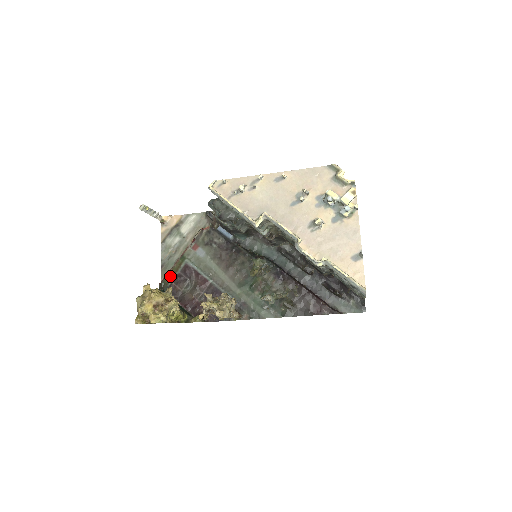
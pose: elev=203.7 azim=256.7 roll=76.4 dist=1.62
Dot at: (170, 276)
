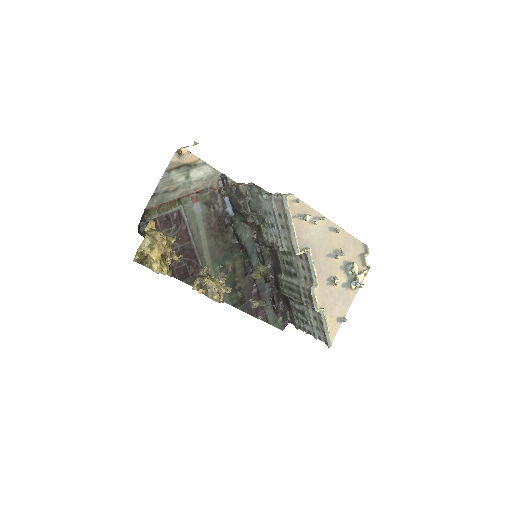
Dot at: (157, 211)
